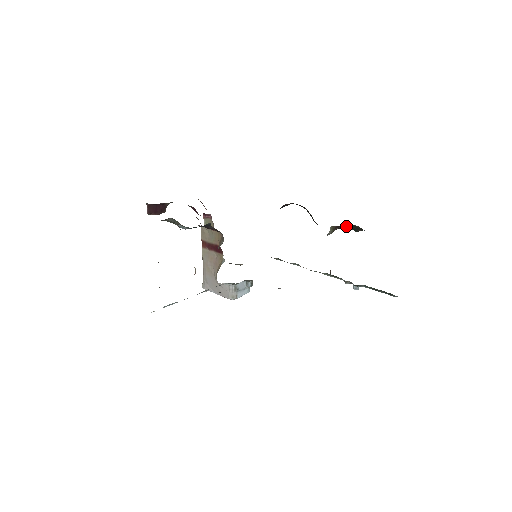
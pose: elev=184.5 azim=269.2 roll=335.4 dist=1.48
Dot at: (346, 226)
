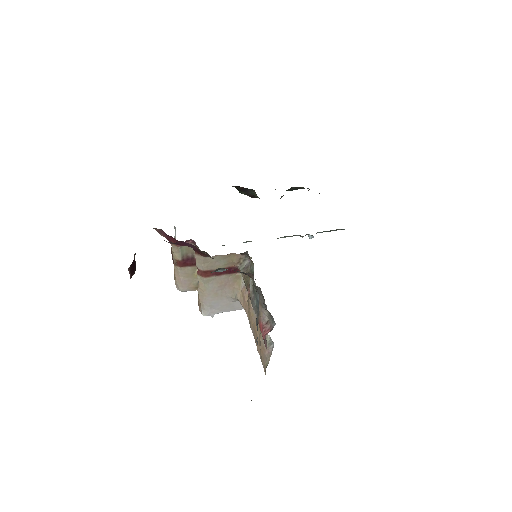
Dot at: occluded
